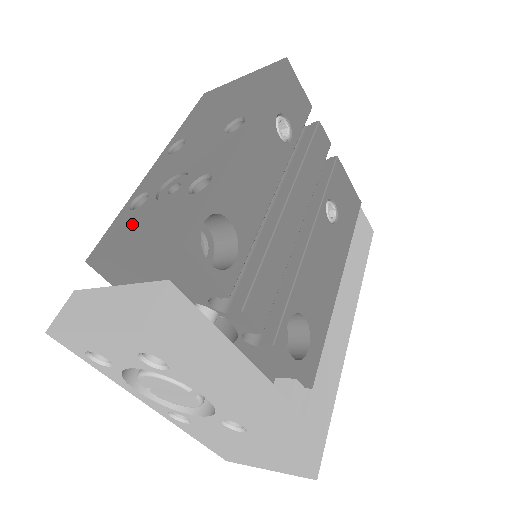
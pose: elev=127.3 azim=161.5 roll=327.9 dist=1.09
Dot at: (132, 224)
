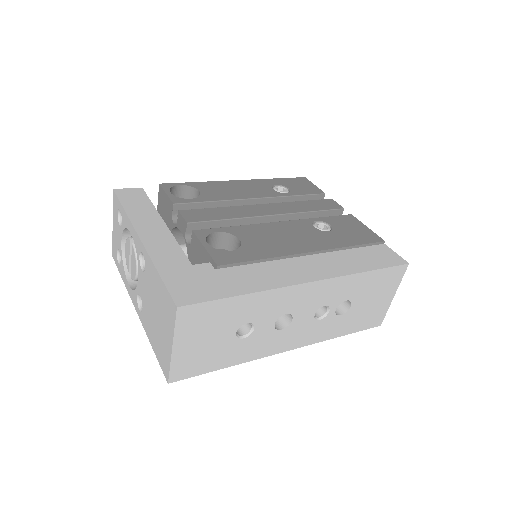
Dot at: occluded
